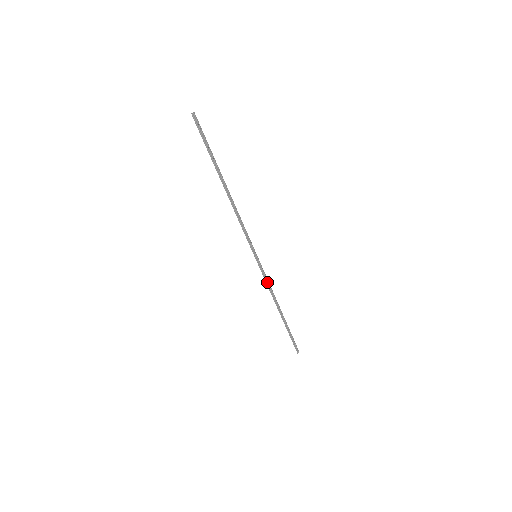
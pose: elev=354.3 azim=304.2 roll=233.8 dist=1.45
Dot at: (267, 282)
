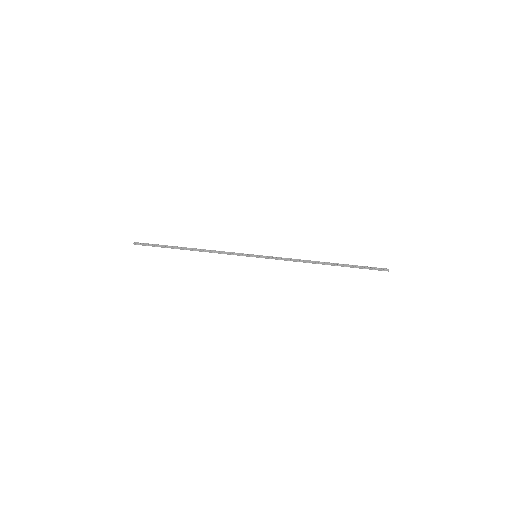
Dot at: (286, 260)
